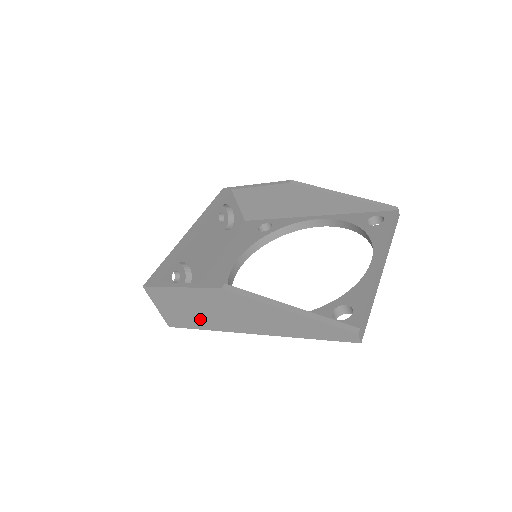
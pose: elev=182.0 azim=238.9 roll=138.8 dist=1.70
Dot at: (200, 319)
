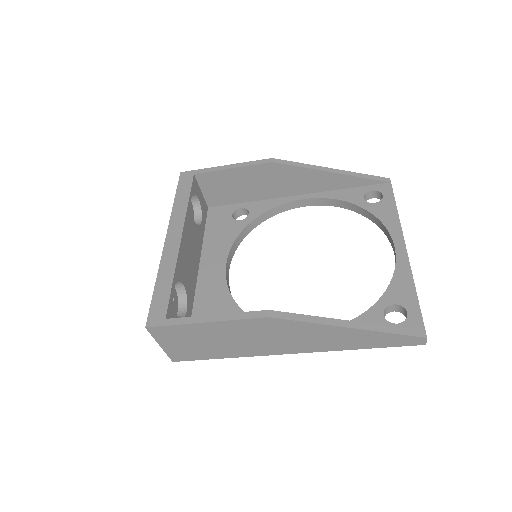
Dot at: (223, 349)
